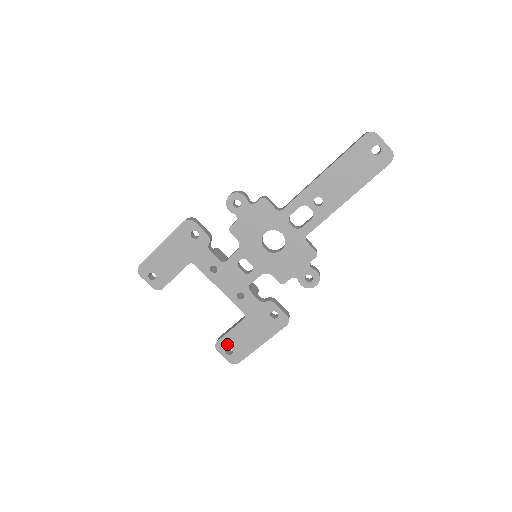
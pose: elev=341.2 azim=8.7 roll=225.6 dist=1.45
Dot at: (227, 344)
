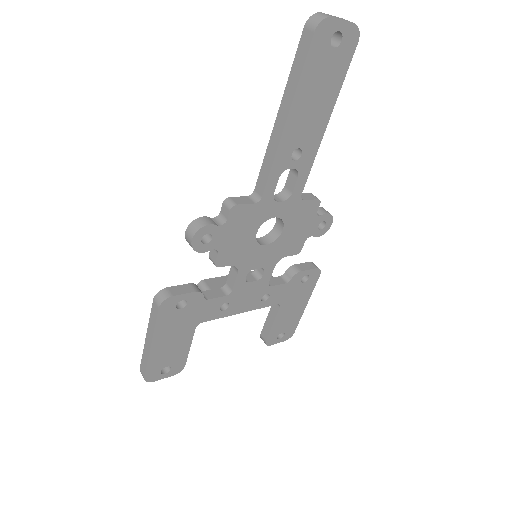
Dot at: (276, 334)
